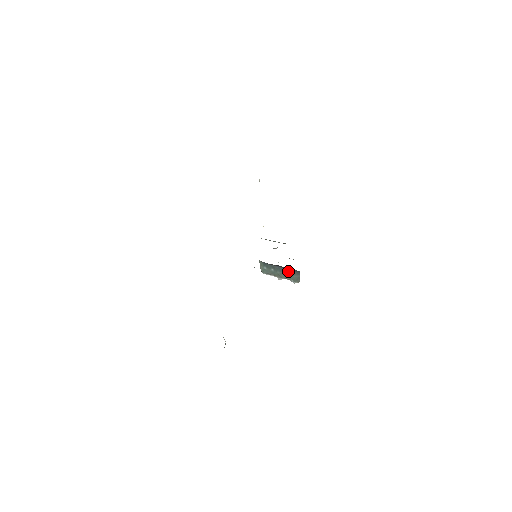
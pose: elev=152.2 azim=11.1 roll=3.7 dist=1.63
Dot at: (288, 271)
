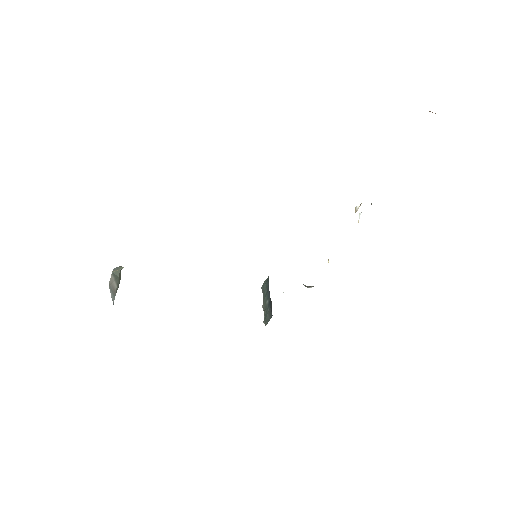
Dot at: (270, 304)
